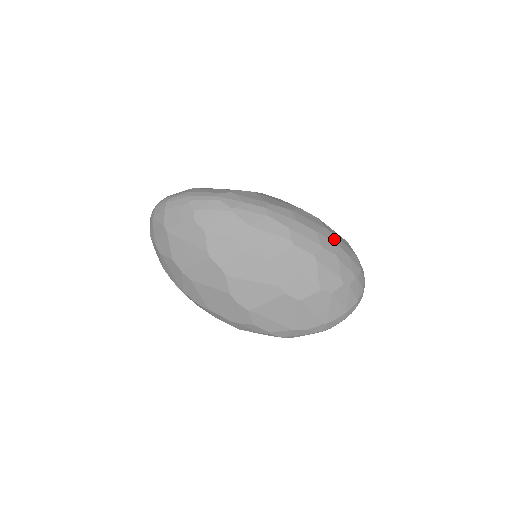
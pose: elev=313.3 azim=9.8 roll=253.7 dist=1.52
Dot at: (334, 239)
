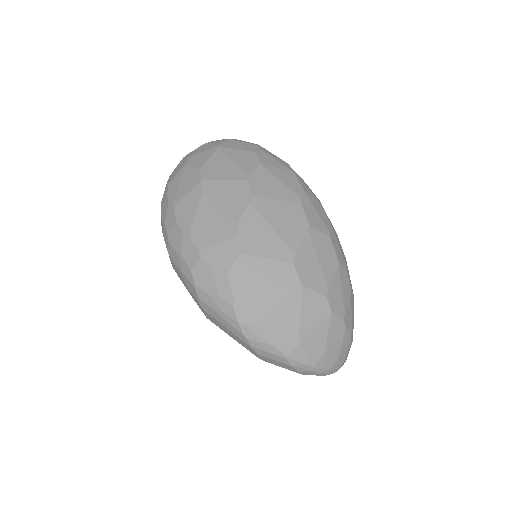
Dot at: occluded
